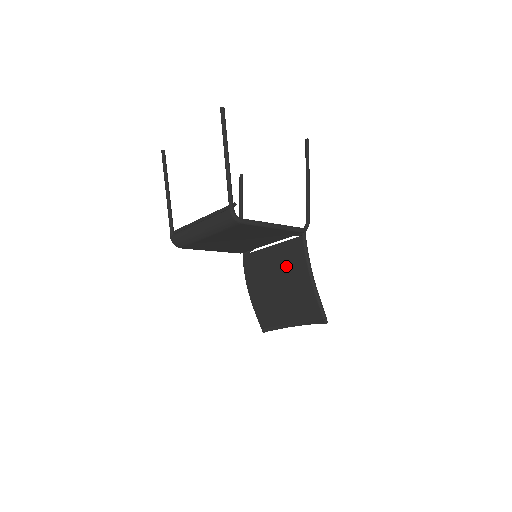
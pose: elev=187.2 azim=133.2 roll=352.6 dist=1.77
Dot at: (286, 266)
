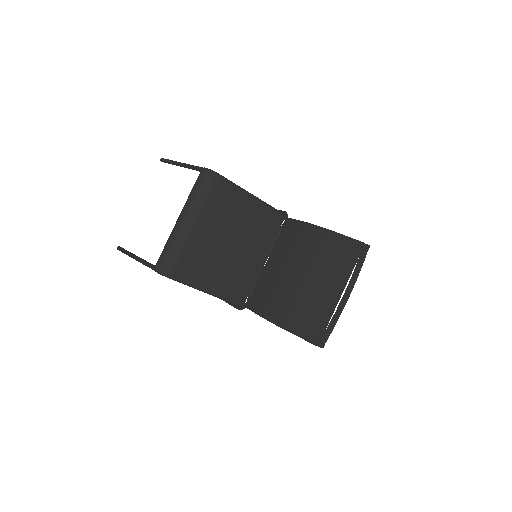
Dot at: (292, 250)
